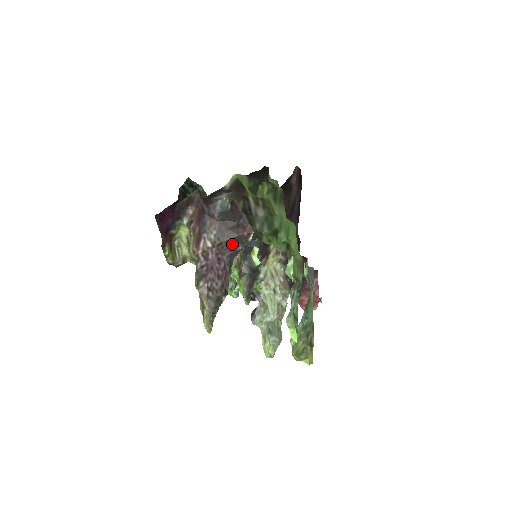
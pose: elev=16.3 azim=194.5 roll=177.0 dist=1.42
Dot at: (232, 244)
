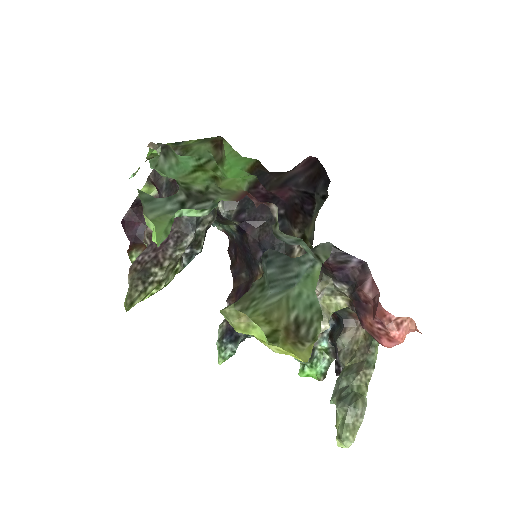
Dot at: occluded
